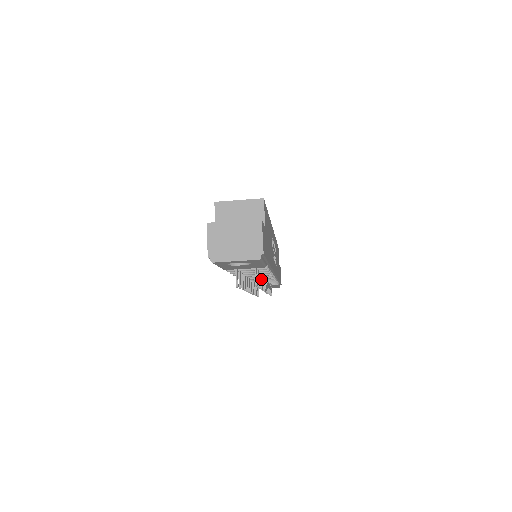
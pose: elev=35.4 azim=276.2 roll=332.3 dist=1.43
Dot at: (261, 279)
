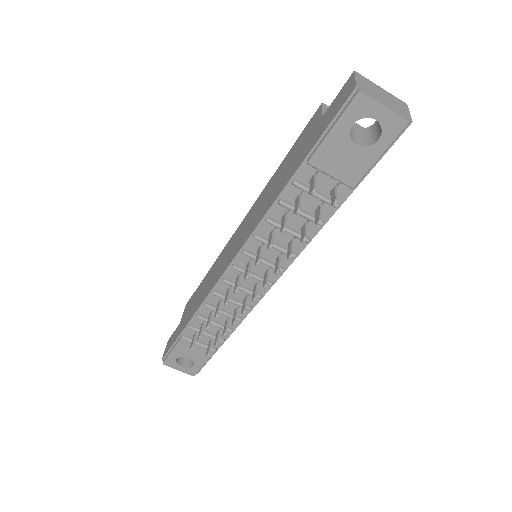
Dot at: (292, 246)
